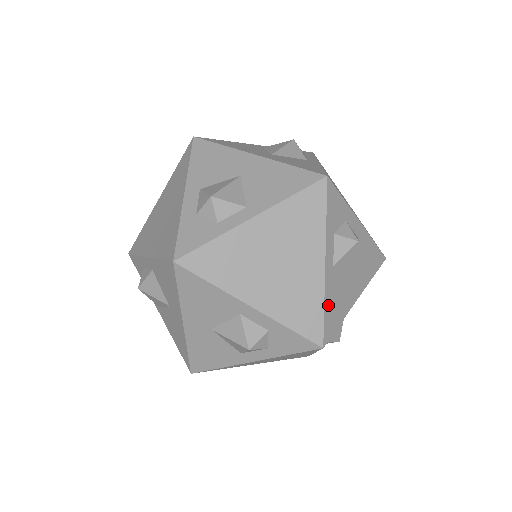
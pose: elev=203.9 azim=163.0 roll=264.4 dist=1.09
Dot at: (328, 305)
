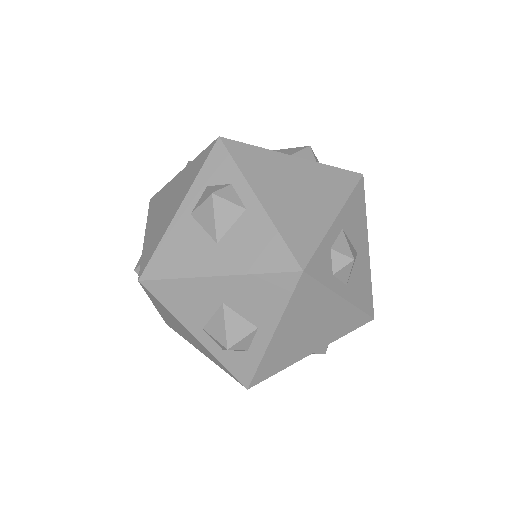
Dot at: (279, 370)
